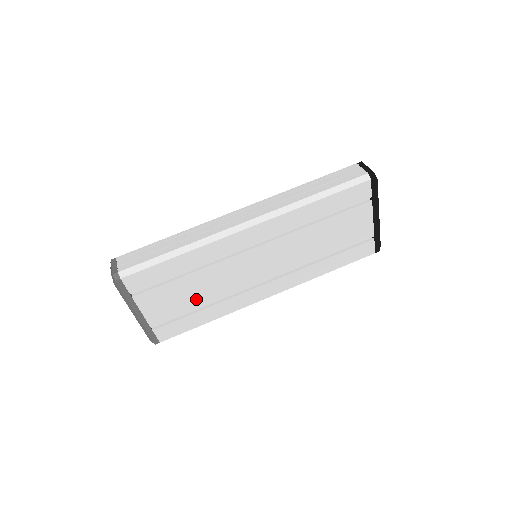
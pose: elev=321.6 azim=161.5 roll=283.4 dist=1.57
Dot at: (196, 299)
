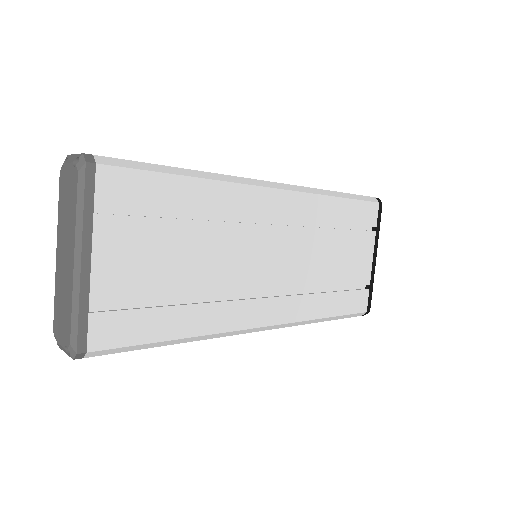
Dot at: (179, 277)
